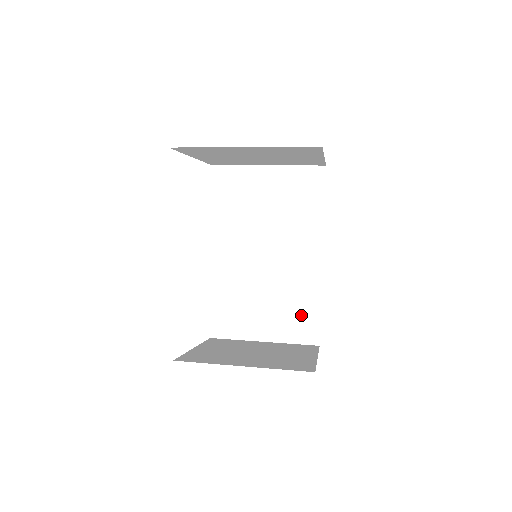
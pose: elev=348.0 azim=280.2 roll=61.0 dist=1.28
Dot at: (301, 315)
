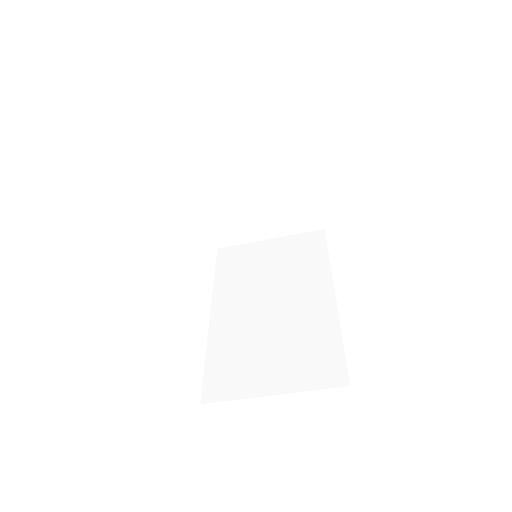
Dot at: (319, 354)
